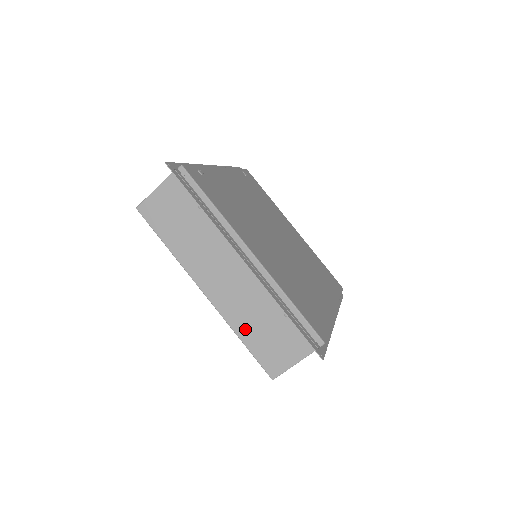
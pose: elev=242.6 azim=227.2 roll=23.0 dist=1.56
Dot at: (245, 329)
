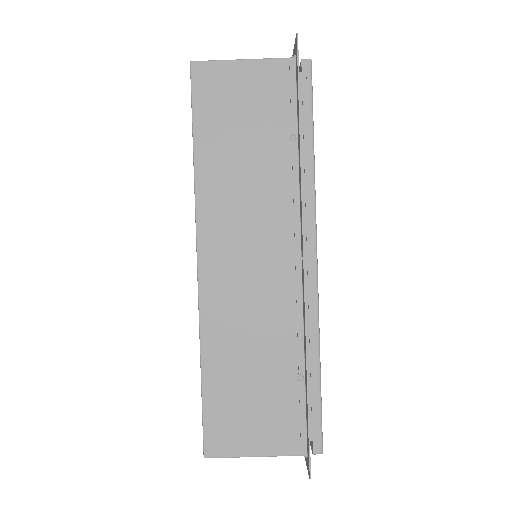
Dot at: (221, 357)
